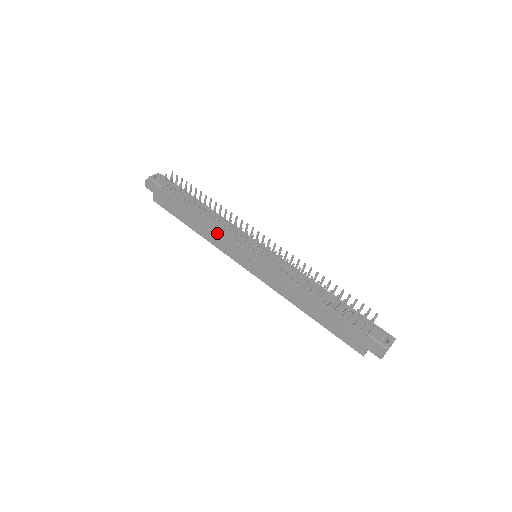
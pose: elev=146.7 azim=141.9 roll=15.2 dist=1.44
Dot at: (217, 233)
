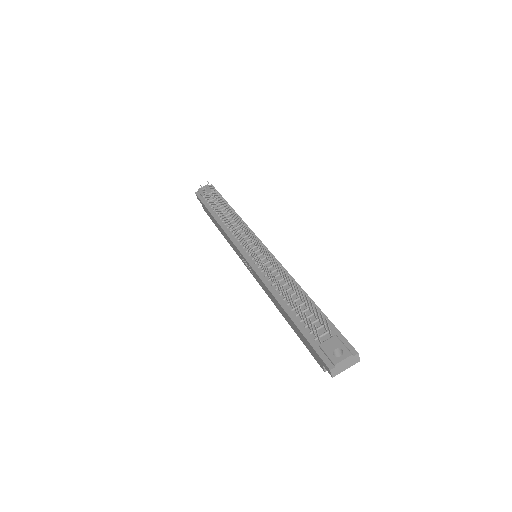
Dot at: (227, 235)
